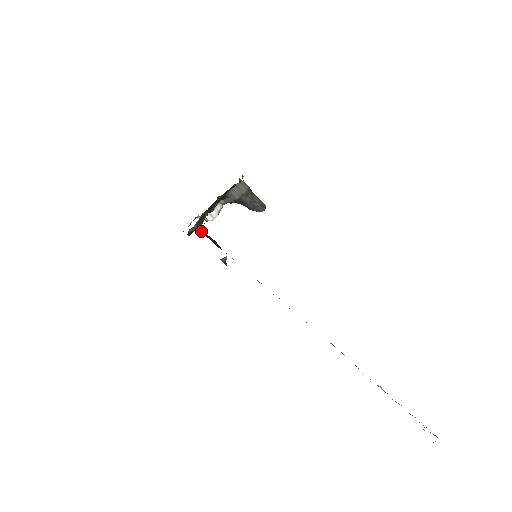
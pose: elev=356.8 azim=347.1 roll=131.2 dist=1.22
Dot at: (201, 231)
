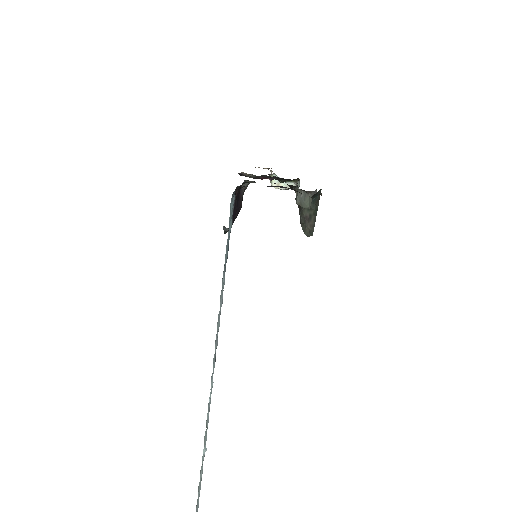
Dot at: (237, 187)
